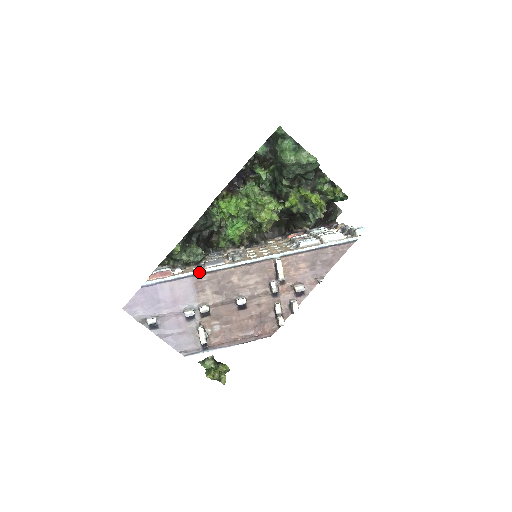
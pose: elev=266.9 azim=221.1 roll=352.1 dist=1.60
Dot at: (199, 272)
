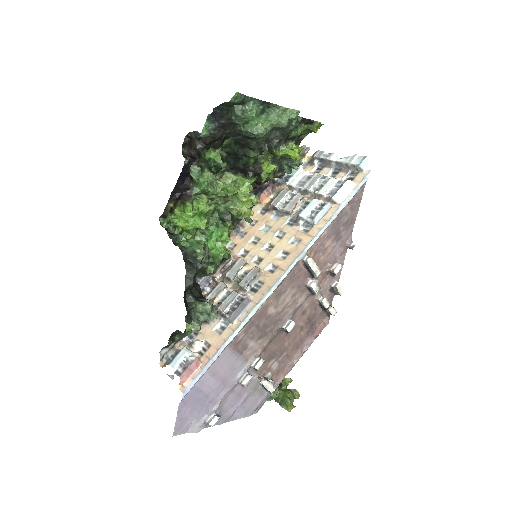
Dot at: (234, 336)
